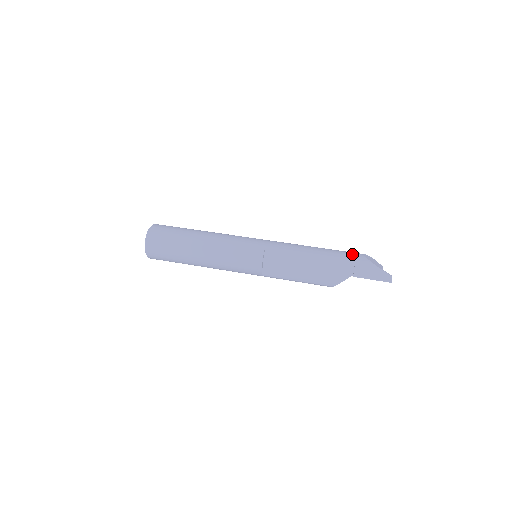
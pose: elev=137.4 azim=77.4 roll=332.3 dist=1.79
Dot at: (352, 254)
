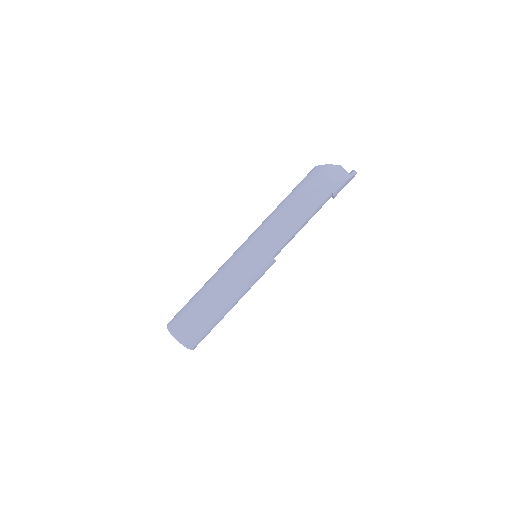
Dot at: (326, 190)
